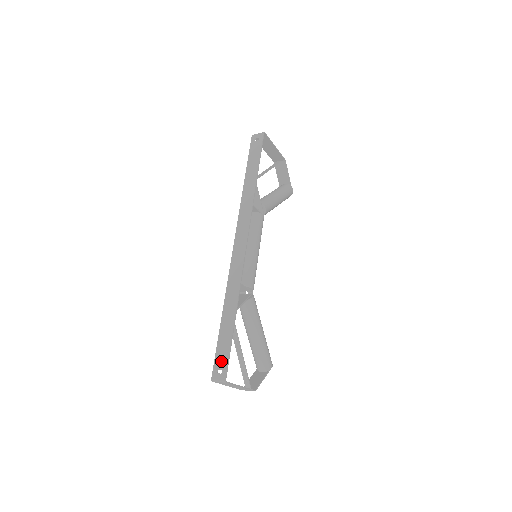
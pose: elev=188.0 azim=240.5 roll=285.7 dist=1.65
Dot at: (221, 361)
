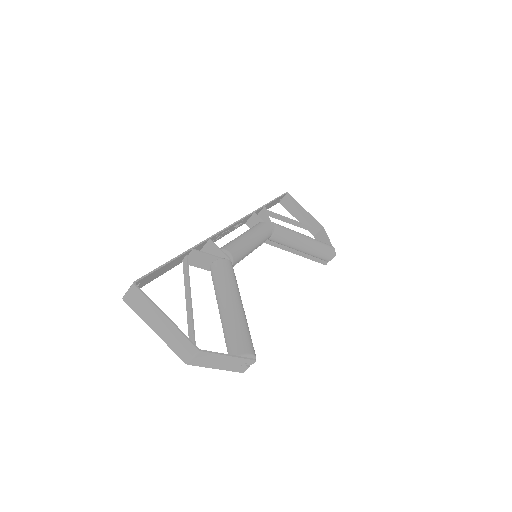
Dot at: (145, 279)
